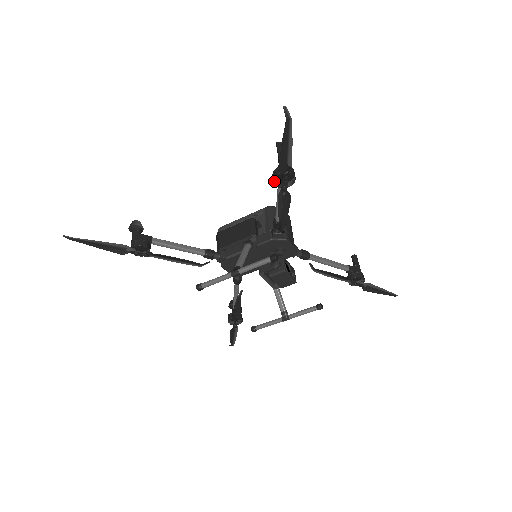
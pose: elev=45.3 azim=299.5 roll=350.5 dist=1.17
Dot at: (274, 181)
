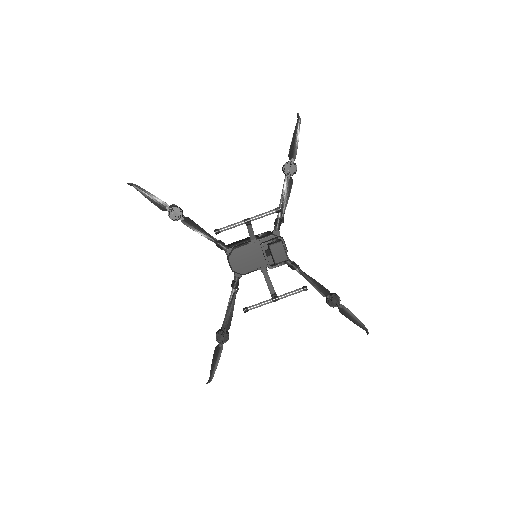
Dot at: (284, 168)
